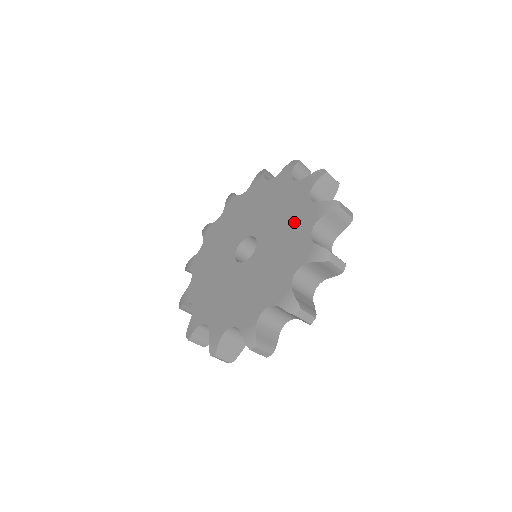
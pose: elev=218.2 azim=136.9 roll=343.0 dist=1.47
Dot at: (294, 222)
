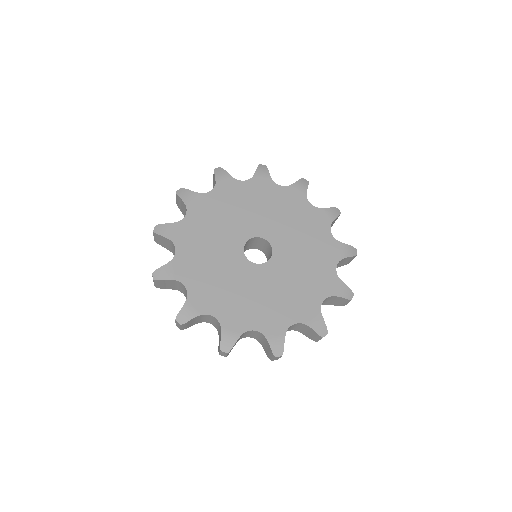
Dot at: (298, 297)
